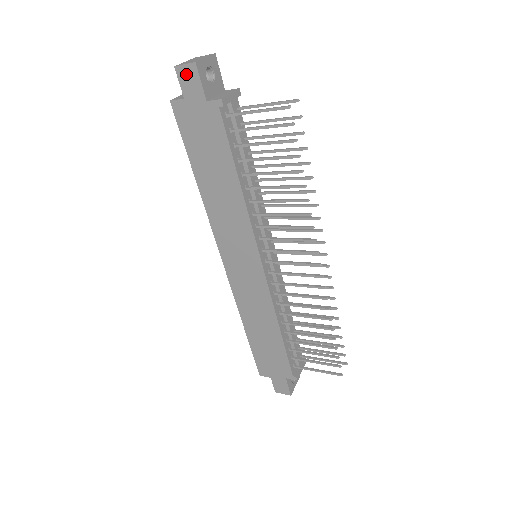
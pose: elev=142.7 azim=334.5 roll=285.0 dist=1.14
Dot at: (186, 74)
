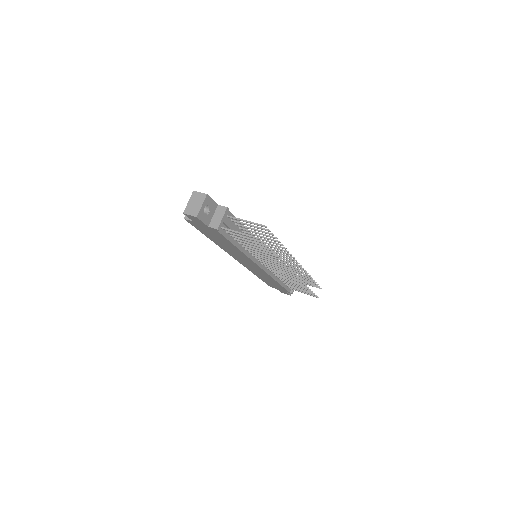
Dot at: (192, 217)
